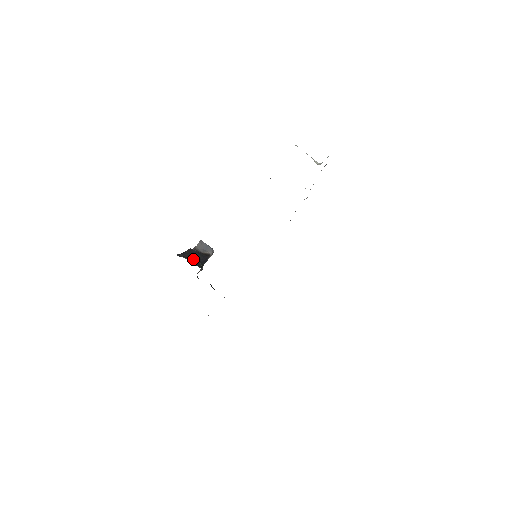
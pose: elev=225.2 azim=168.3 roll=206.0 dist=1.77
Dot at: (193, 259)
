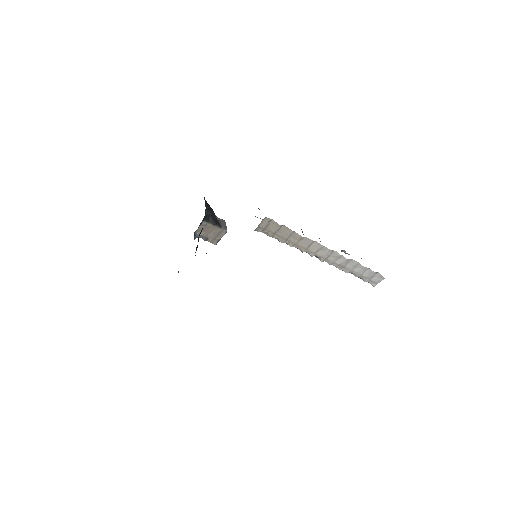
Dot at: (207, 203)
